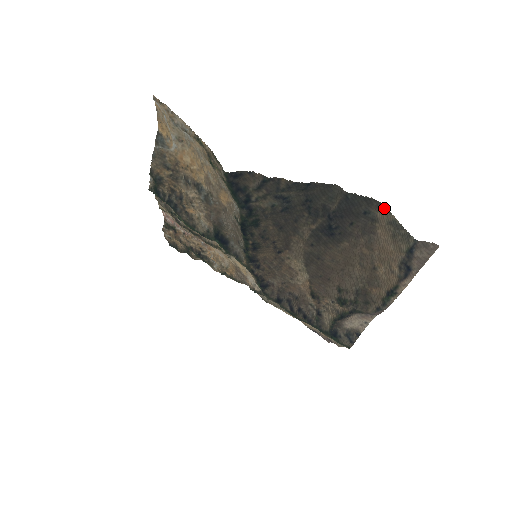
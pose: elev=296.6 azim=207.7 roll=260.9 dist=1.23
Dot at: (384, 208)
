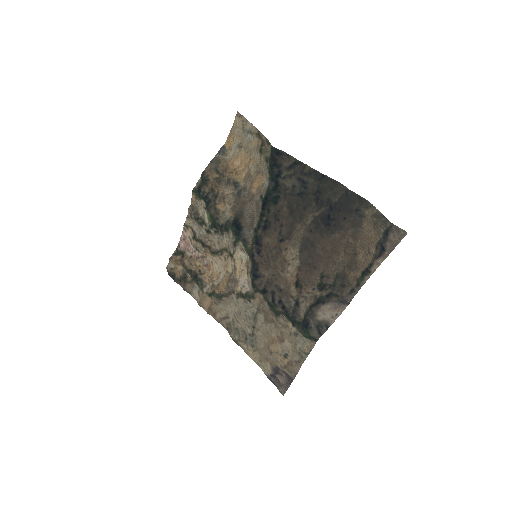
Dot at: (371, 206)
